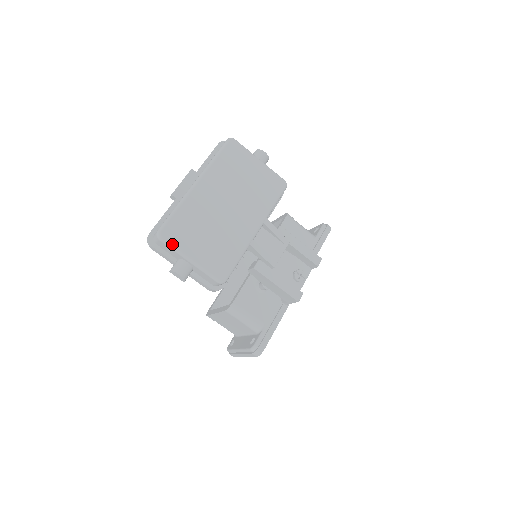
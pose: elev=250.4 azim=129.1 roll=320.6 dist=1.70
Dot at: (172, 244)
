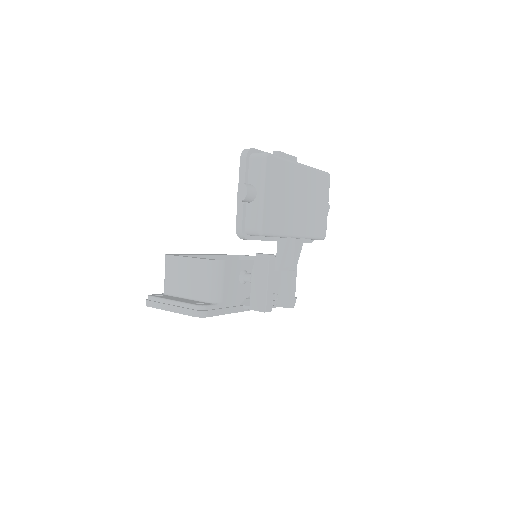
Dot at: (266, 170)
